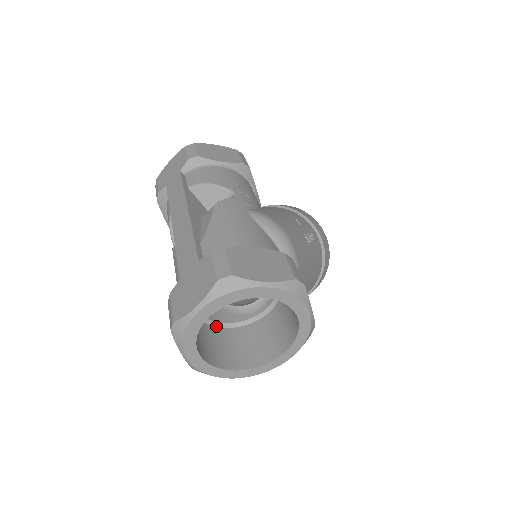
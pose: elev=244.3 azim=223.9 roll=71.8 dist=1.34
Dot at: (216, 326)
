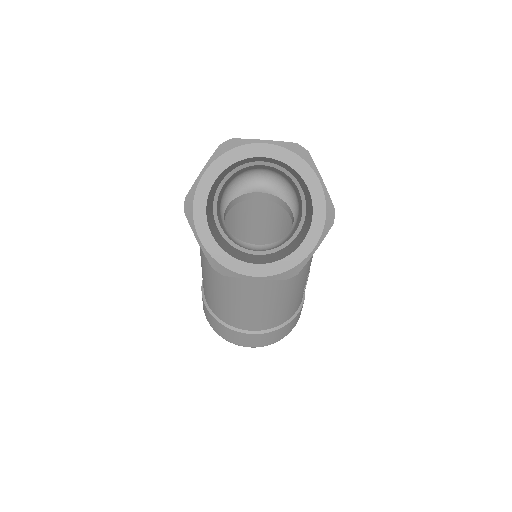
Dot at: (214, 218)
